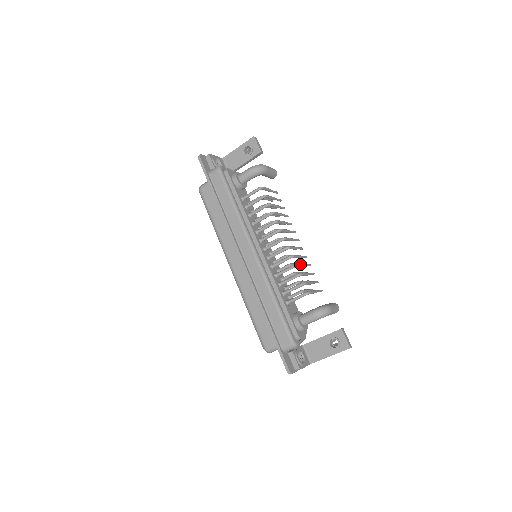
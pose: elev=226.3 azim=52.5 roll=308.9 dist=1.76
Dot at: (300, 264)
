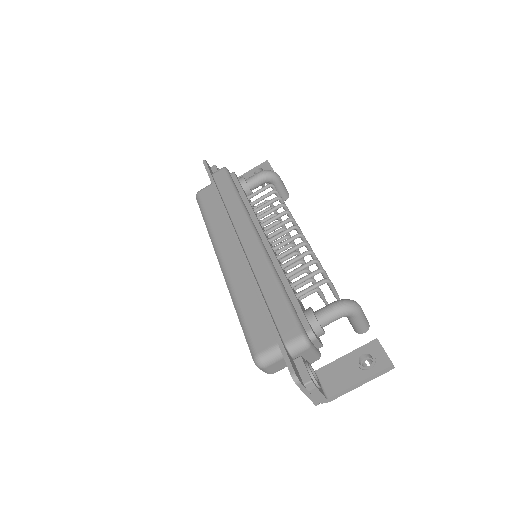
Dot at: occluded
